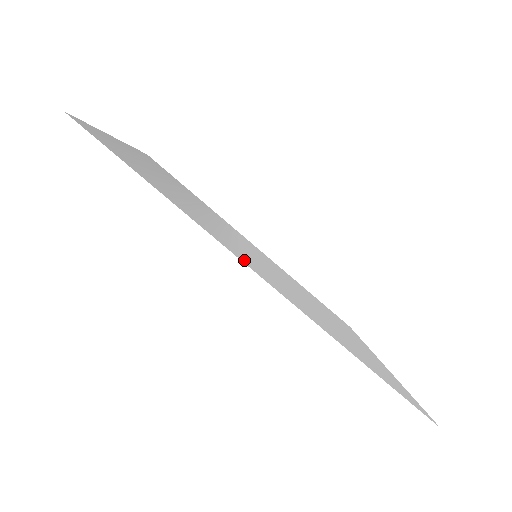
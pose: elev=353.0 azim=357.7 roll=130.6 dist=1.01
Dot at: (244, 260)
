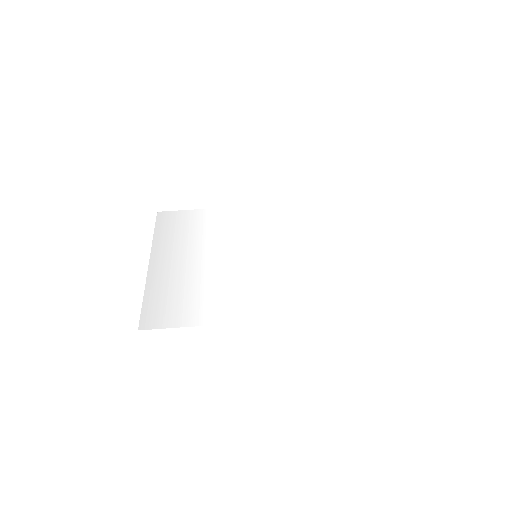
Dot at: (249, 314)
